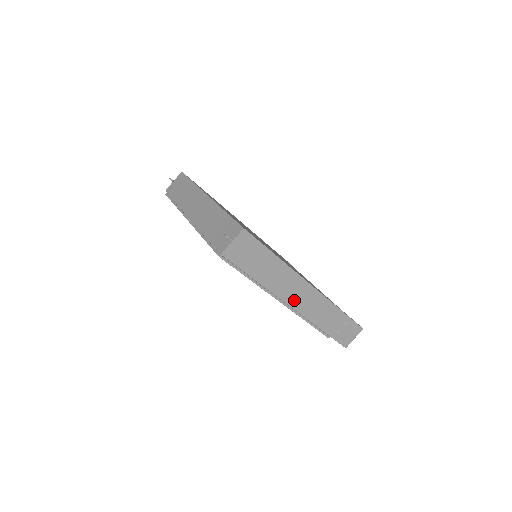
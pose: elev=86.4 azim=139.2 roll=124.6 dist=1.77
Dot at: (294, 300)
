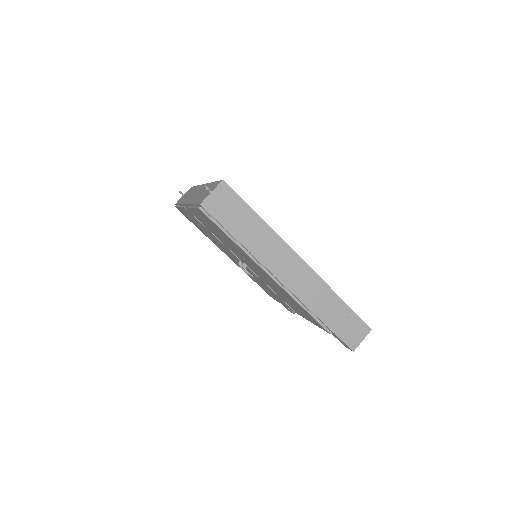
Dot at: (284, 274)
